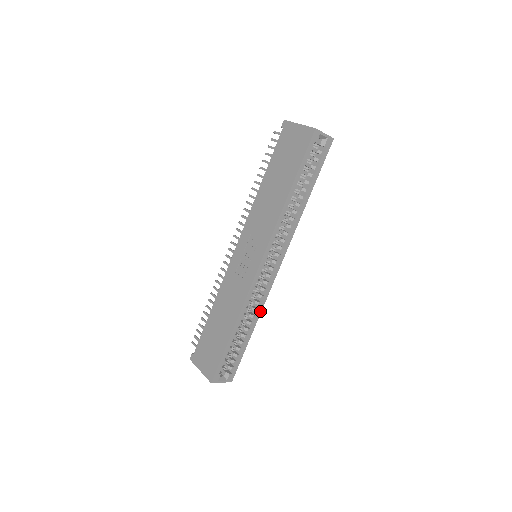
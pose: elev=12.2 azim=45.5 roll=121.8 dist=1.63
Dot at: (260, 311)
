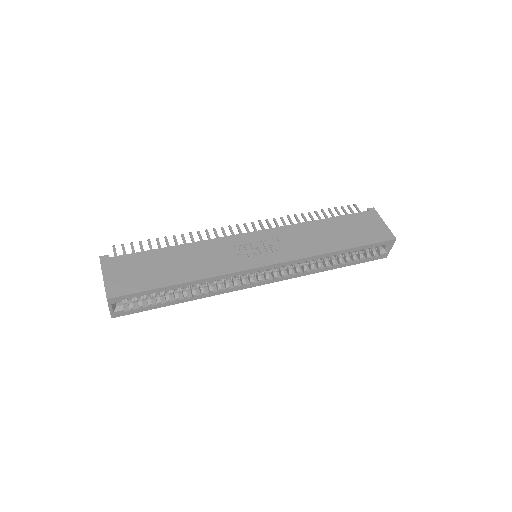
Dot at: (210, 295)
